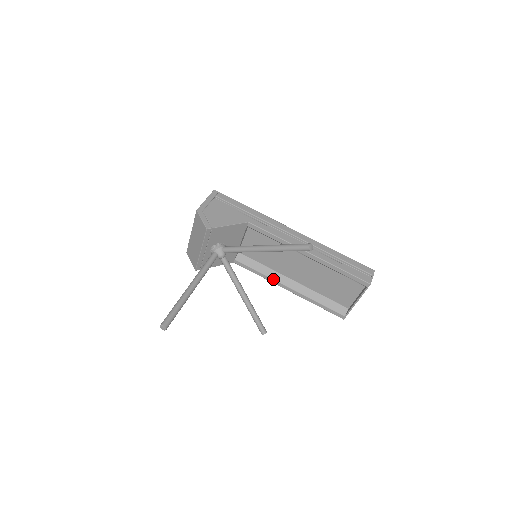
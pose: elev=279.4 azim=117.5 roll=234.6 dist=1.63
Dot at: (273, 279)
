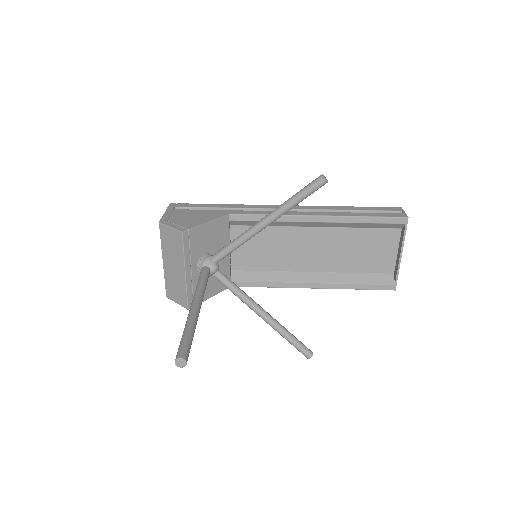
Dot at: (288, 282)
